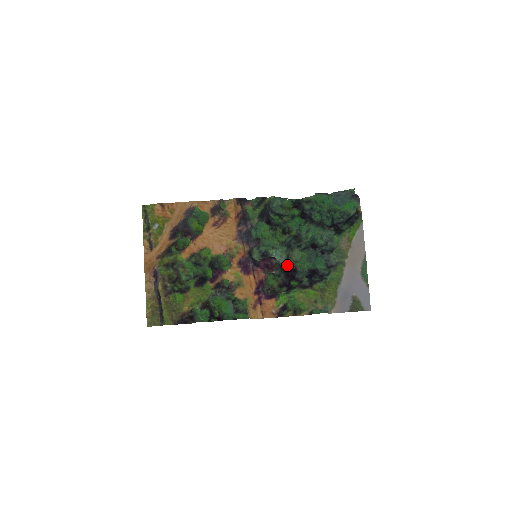
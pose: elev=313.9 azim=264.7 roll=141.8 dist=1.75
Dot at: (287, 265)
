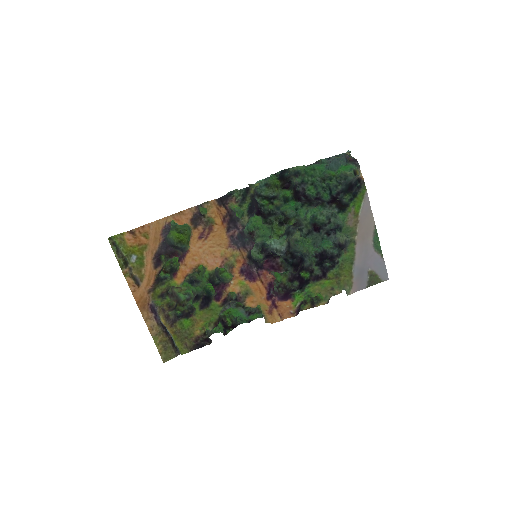
Dot at: (291, 253)
